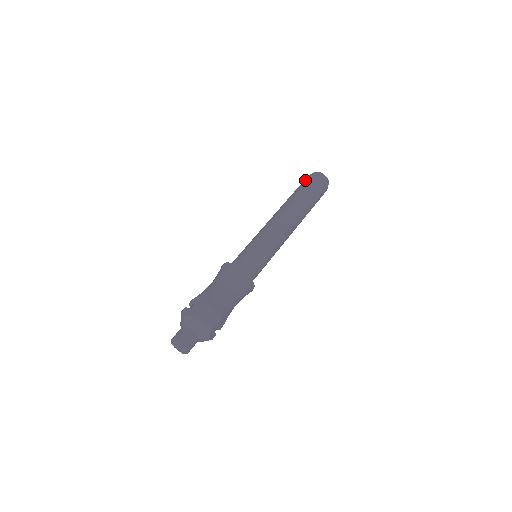
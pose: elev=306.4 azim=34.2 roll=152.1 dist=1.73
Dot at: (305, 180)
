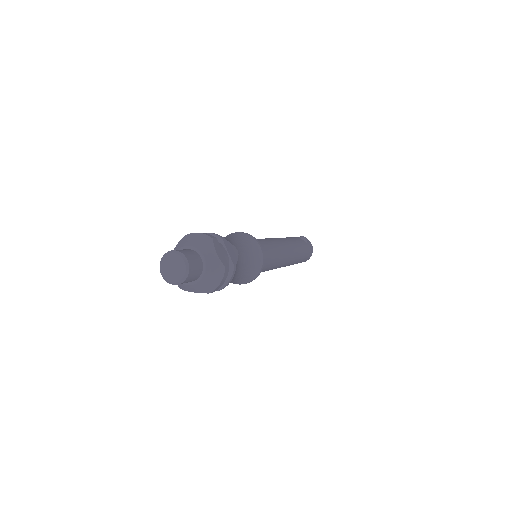
Dot at: occluded
